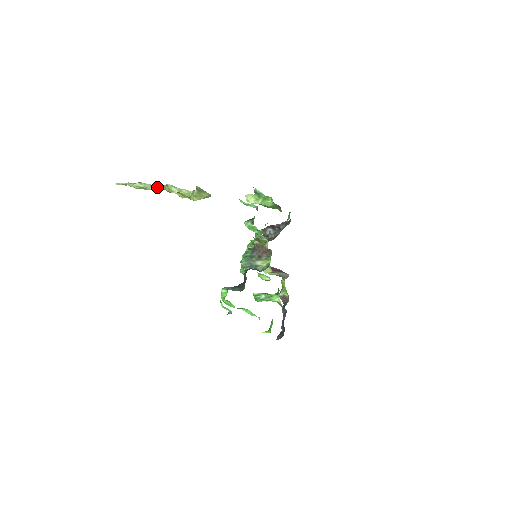
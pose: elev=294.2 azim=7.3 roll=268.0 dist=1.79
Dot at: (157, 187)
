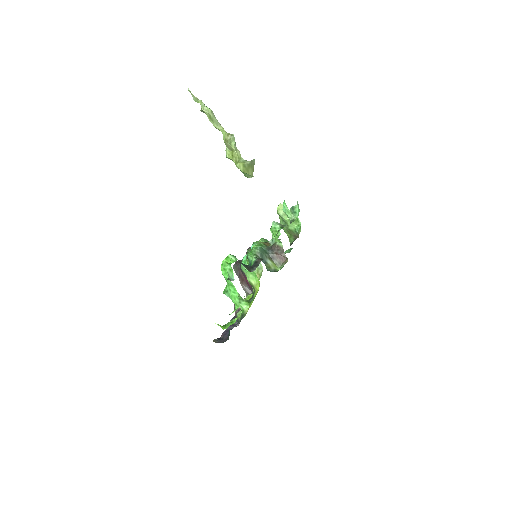
Dot at: (220, 128)
